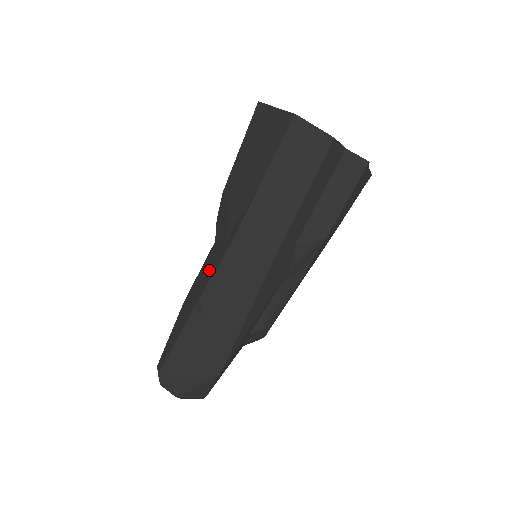
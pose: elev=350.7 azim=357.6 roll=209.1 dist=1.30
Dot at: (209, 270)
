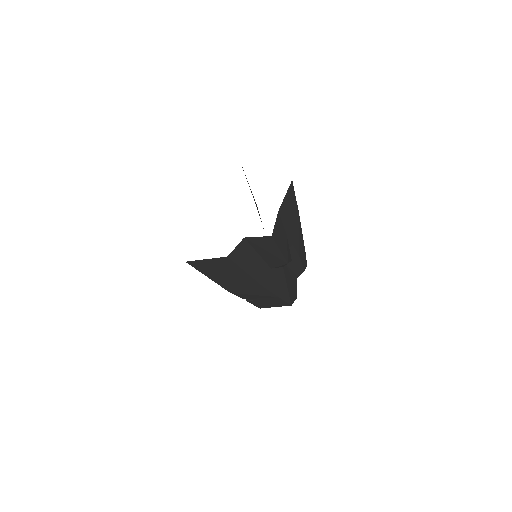
Dot at: occluded
